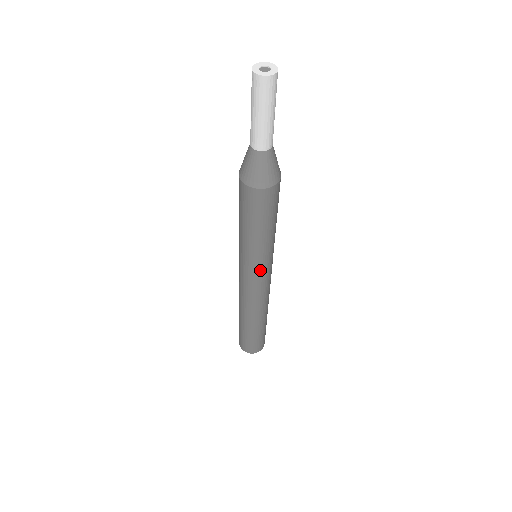
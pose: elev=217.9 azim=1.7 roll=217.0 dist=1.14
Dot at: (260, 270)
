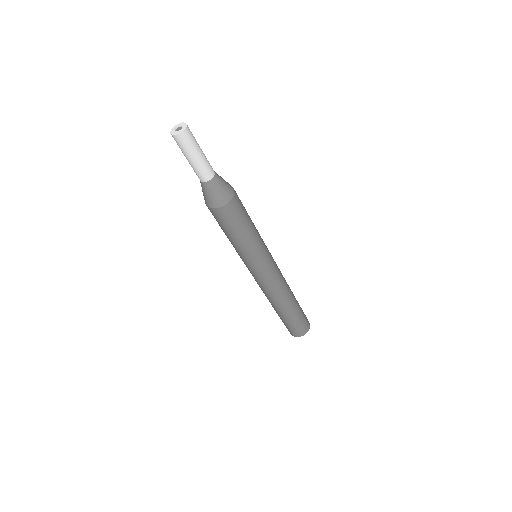
Dot at: (259, 266)
